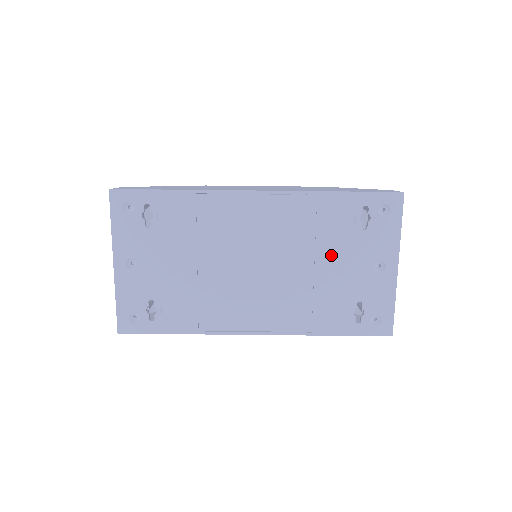
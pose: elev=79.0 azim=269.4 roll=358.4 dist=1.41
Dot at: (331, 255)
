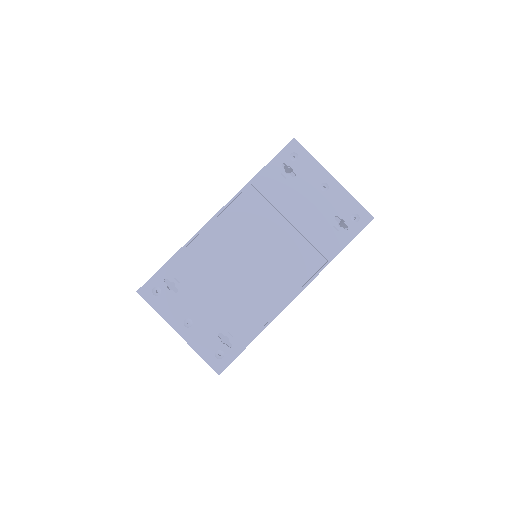
Dot at: (292, 207)
